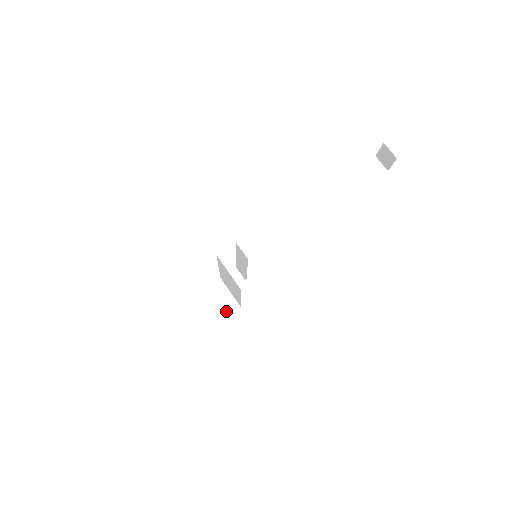
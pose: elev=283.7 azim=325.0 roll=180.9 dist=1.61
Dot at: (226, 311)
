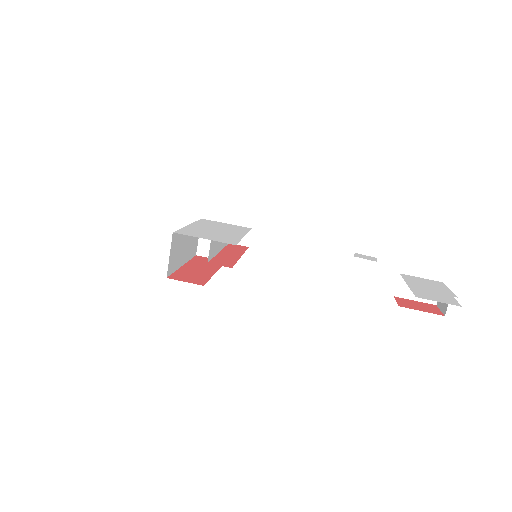
Dot at: occluded
